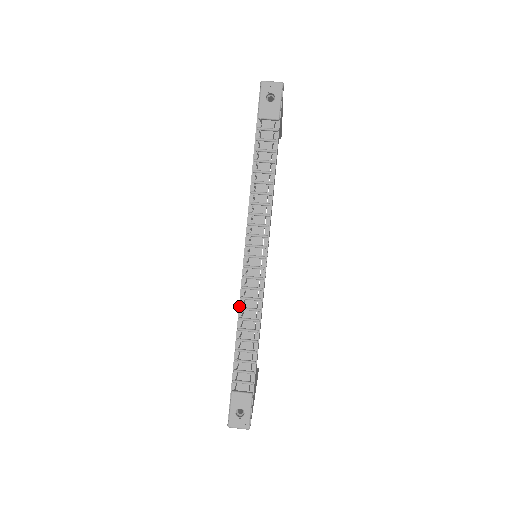
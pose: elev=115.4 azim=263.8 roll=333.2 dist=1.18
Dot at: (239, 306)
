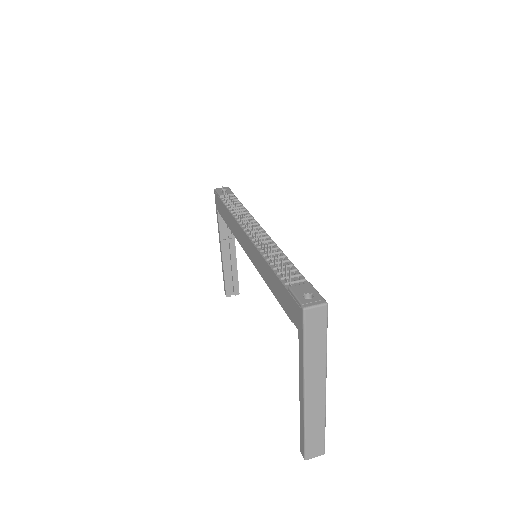
Dot at: (259, 251)
